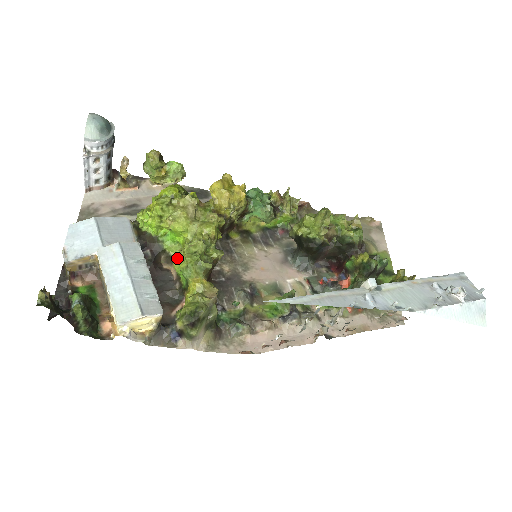
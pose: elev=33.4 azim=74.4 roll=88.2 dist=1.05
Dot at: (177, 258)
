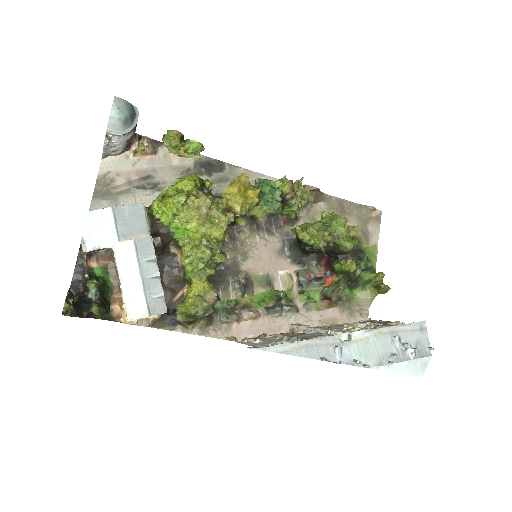
Dot at: (185, 251)
